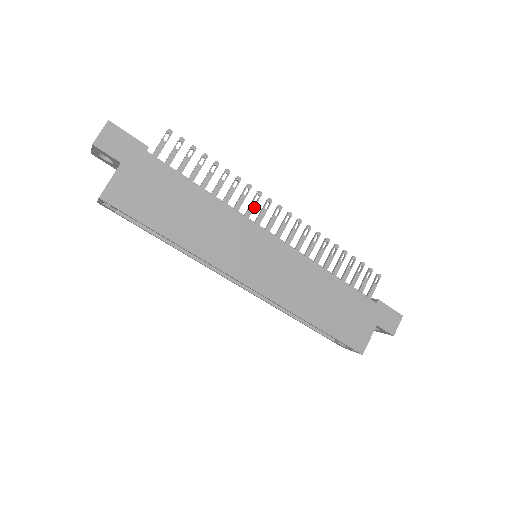
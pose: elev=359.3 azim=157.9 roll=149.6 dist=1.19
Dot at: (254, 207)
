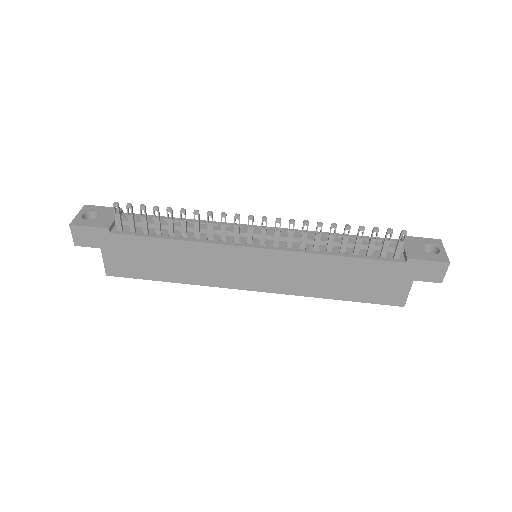
Dot at: (225, 229)
